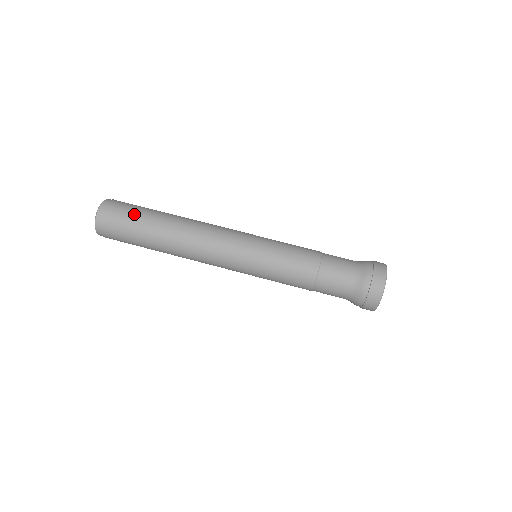
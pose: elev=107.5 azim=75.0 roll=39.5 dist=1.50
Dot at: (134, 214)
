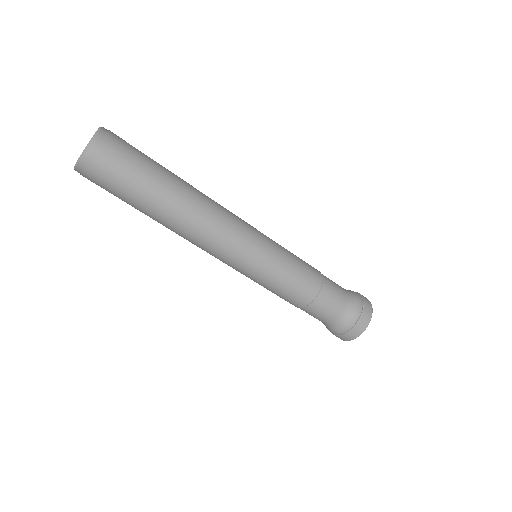
Dot at: (129, 181)
